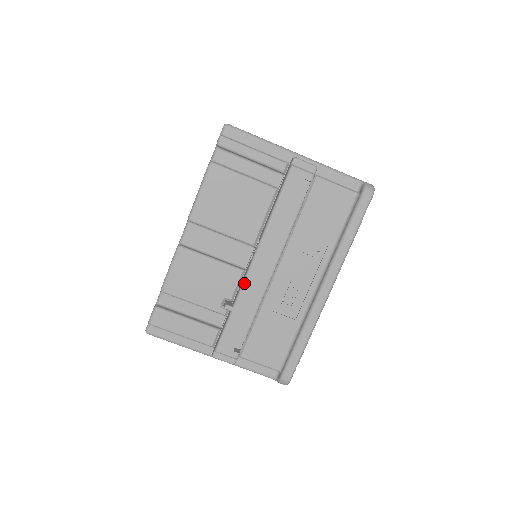
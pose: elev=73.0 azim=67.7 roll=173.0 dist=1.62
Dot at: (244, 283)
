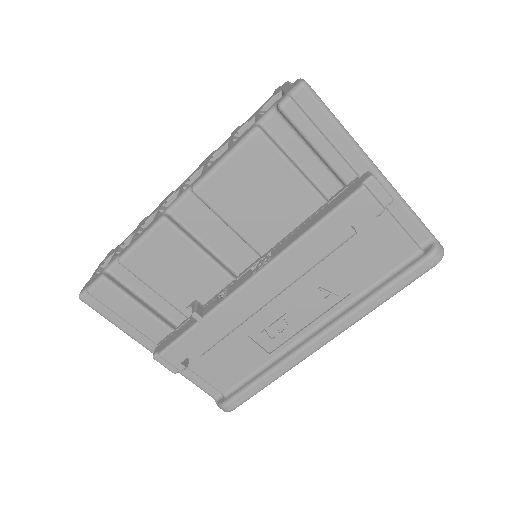
Dot at: (229, 298)
